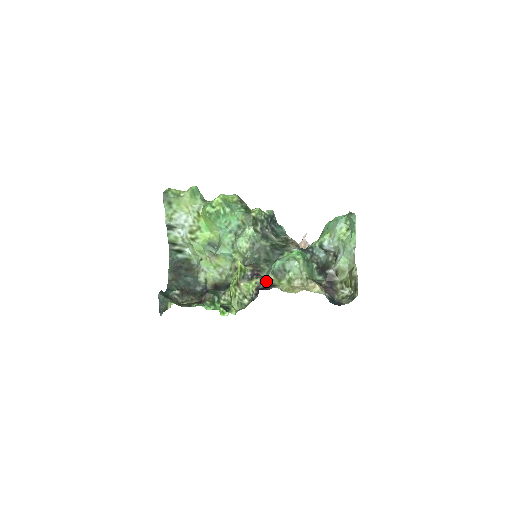
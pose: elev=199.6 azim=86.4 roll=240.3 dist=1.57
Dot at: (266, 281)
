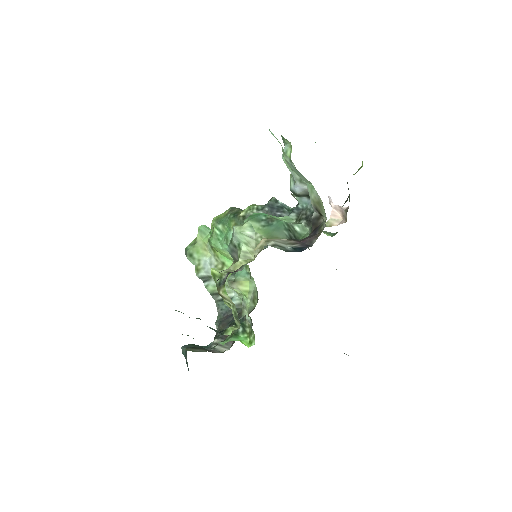
Dot at: occluded
